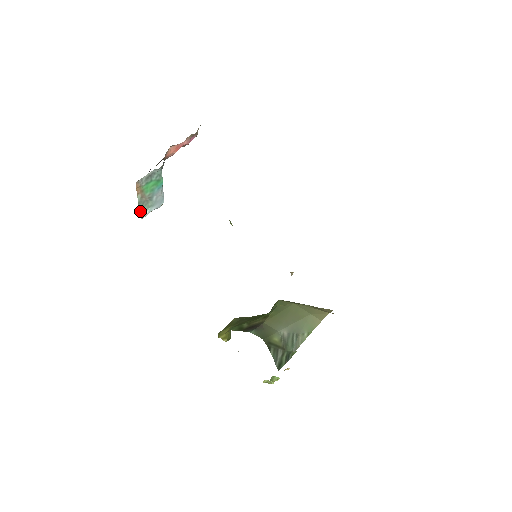
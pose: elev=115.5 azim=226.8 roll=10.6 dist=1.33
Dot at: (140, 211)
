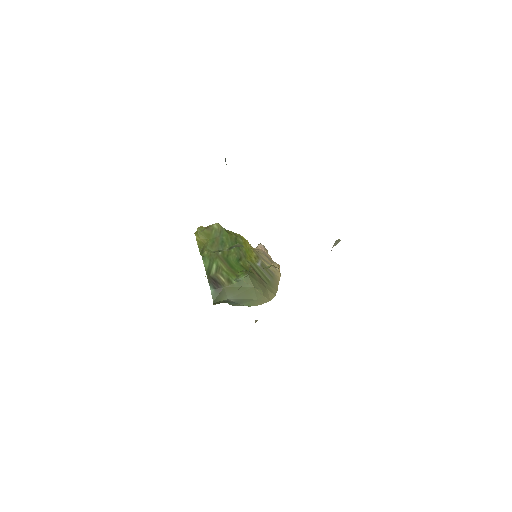
Dot at: occluded
